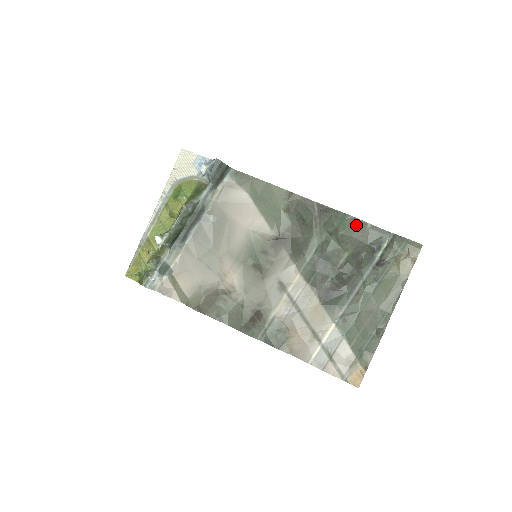
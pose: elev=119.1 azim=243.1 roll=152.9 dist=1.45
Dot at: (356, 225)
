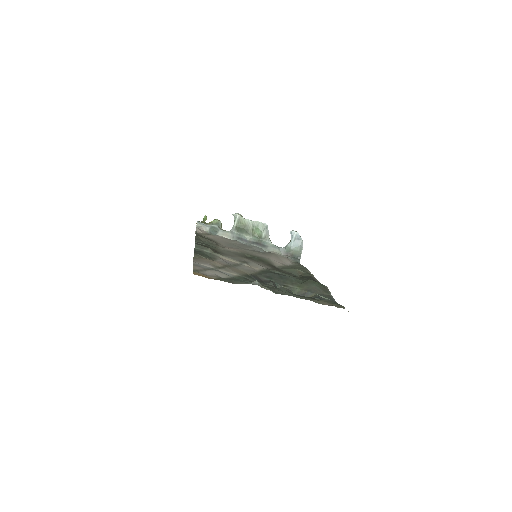
Dot at: (324, 288)
